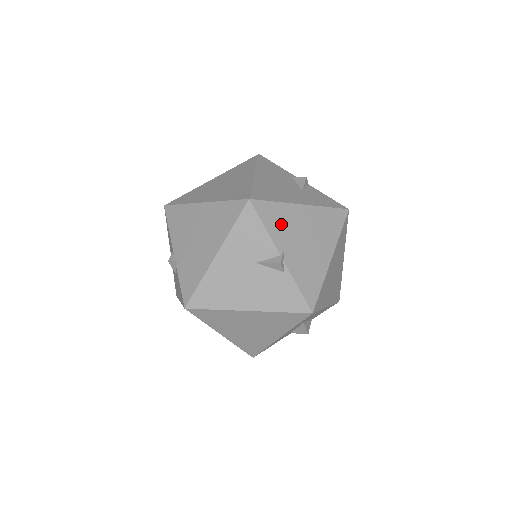
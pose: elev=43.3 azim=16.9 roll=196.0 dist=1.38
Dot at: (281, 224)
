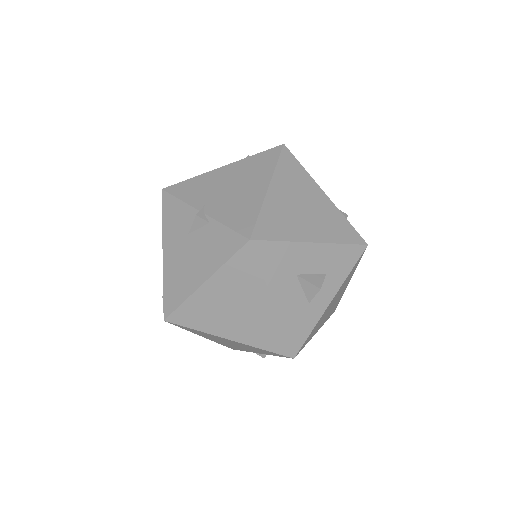
Dot at: (198, 190)
